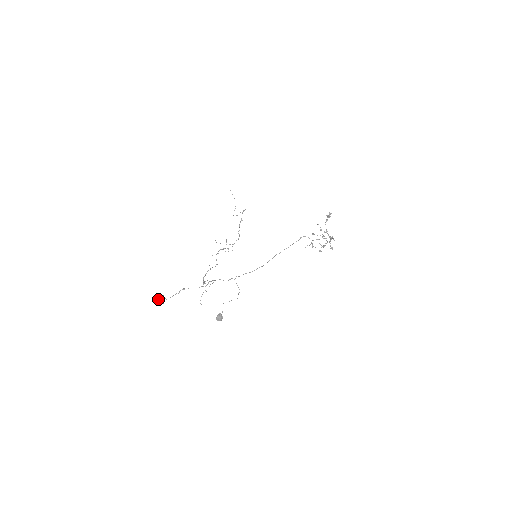
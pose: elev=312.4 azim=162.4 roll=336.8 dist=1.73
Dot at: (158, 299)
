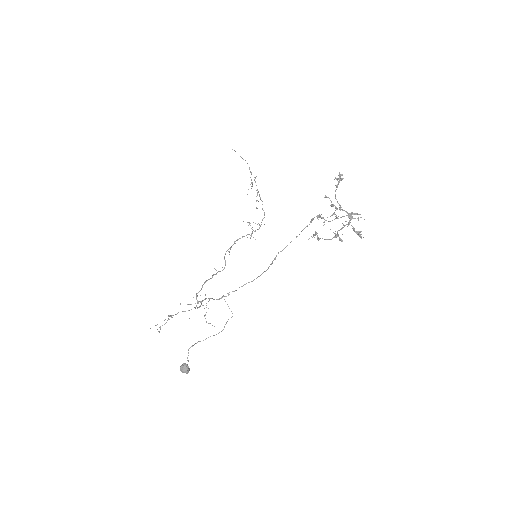
Dot at: (150, 328)
